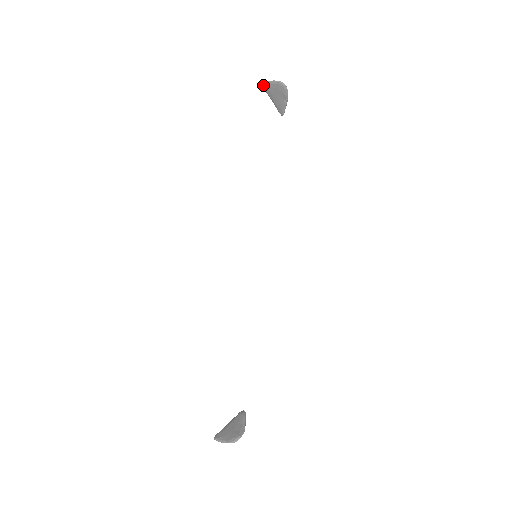
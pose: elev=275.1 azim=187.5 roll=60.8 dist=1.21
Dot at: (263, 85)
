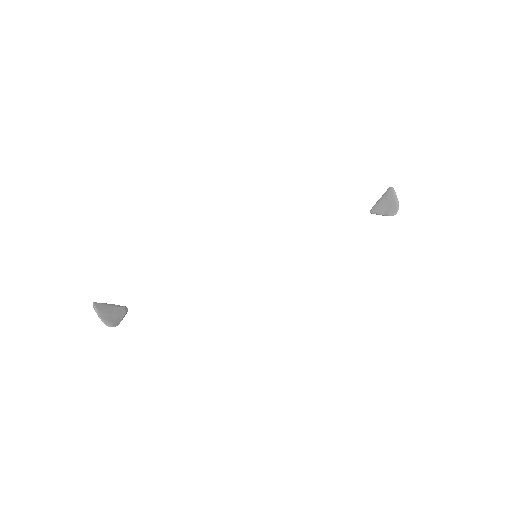
Dot at: (391, 189)
